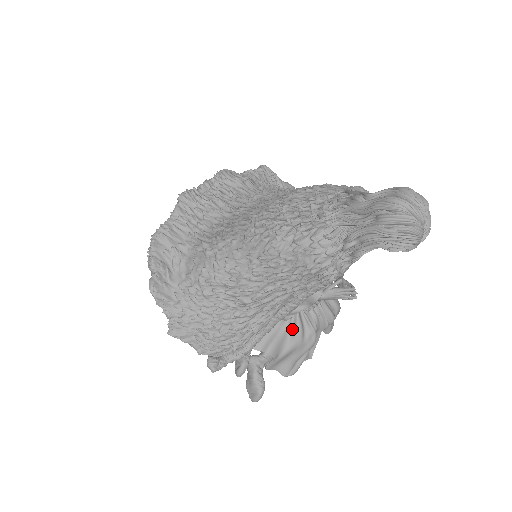
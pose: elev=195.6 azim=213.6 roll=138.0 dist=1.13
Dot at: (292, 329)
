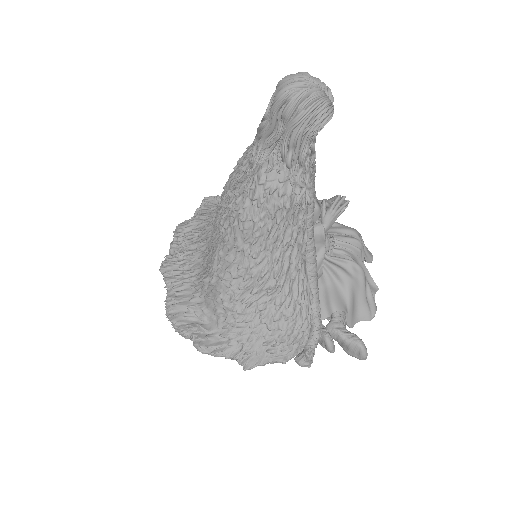
Dot at: (335, 277)
